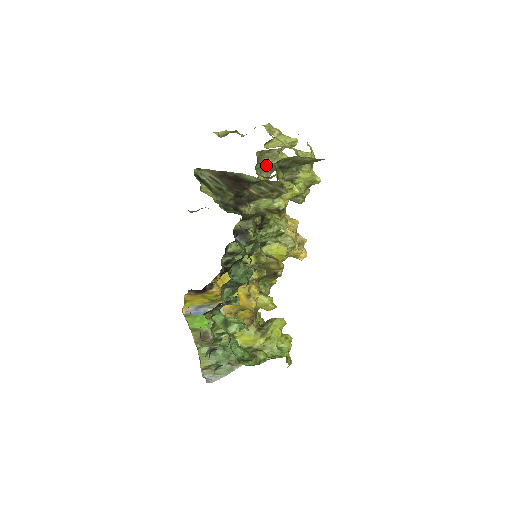
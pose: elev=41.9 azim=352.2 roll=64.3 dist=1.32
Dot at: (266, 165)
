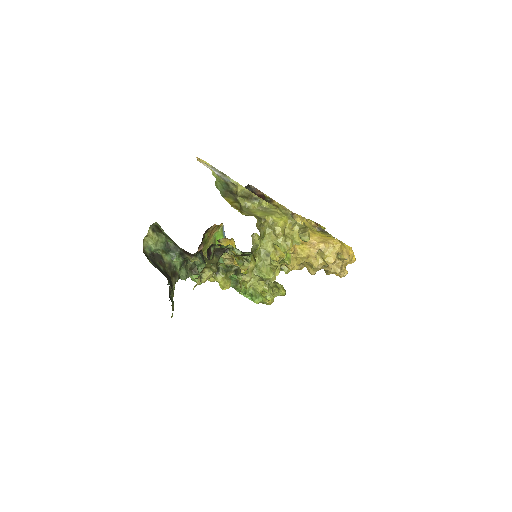
Dot at: occluded
